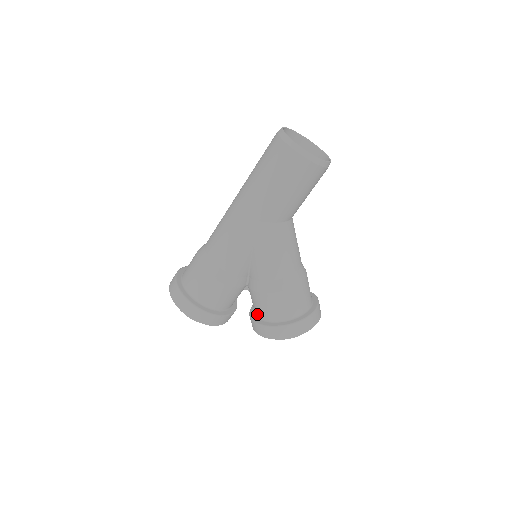
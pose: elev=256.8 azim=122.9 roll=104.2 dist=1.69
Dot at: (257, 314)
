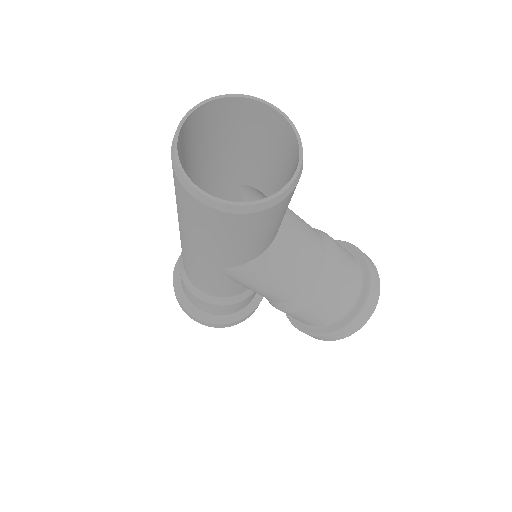
Dot at: occluded
